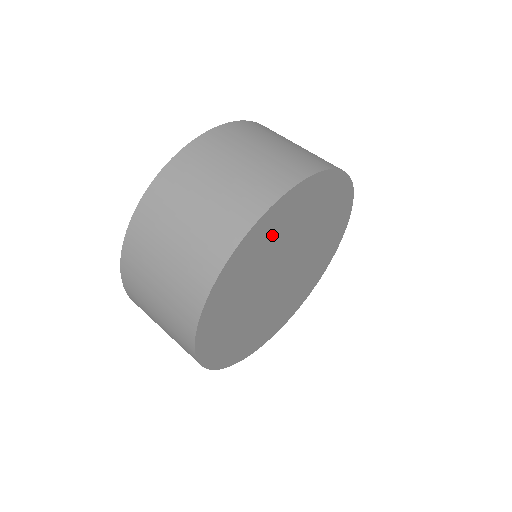
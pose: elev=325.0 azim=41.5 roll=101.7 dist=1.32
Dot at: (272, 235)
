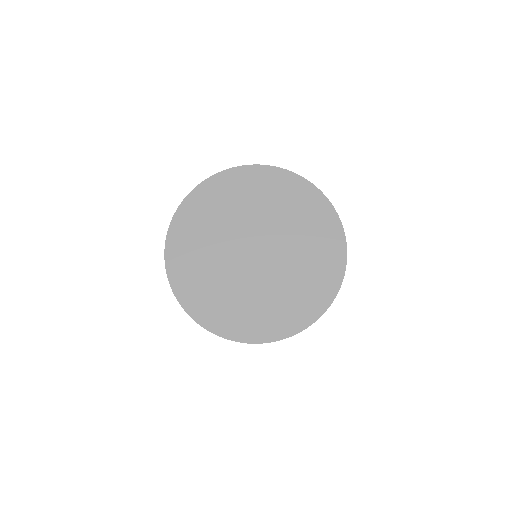
Dot at: (229, 197)
